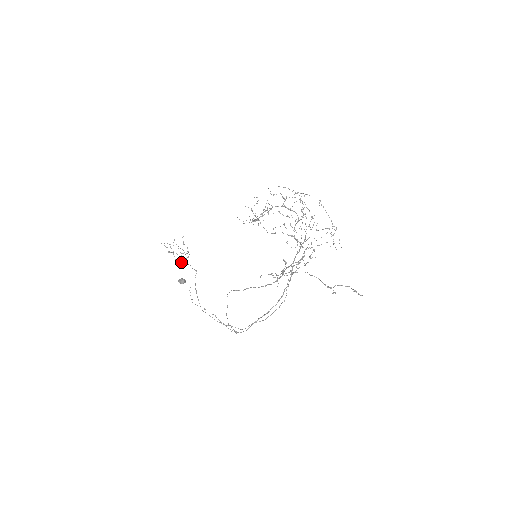
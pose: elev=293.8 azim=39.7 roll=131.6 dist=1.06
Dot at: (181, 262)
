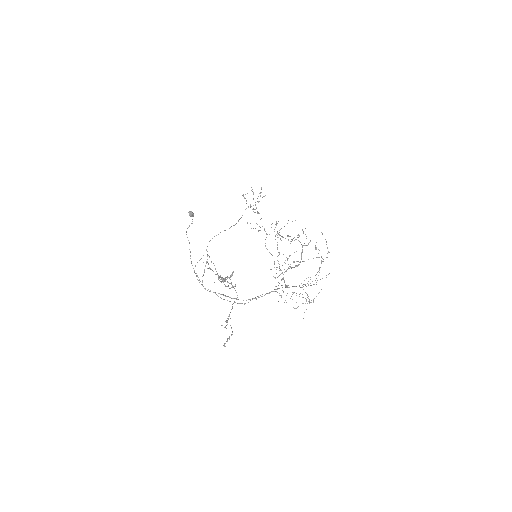
Dot at: occluded
